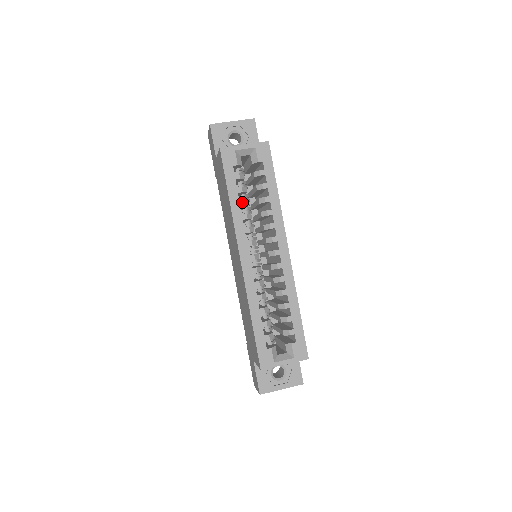
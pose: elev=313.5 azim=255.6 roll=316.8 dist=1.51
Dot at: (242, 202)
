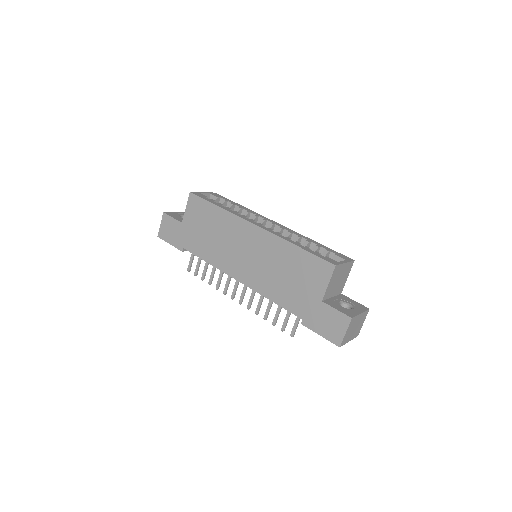
Dot at: (227, 207)
